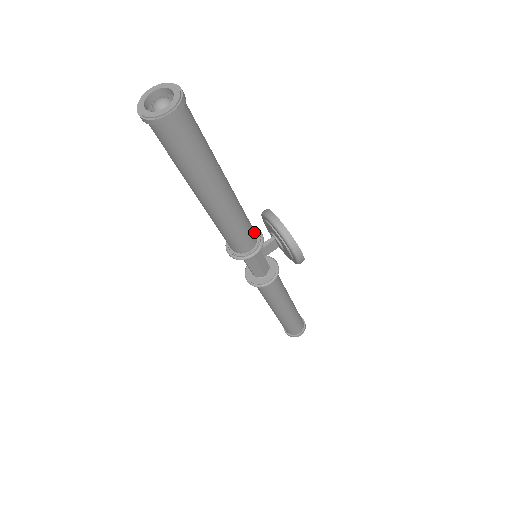
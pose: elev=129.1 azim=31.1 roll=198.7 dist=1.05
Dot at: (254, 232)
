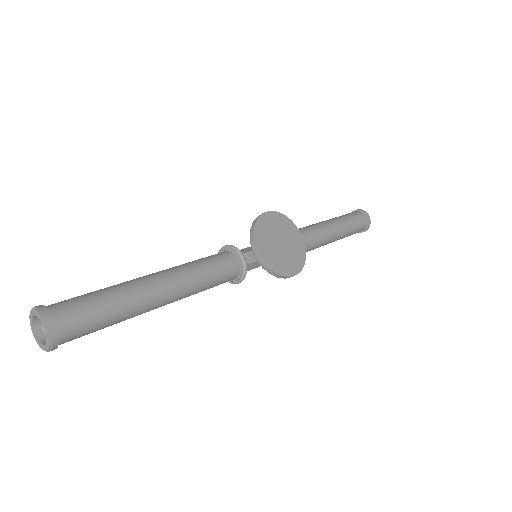
Dot at: (232, 270)
